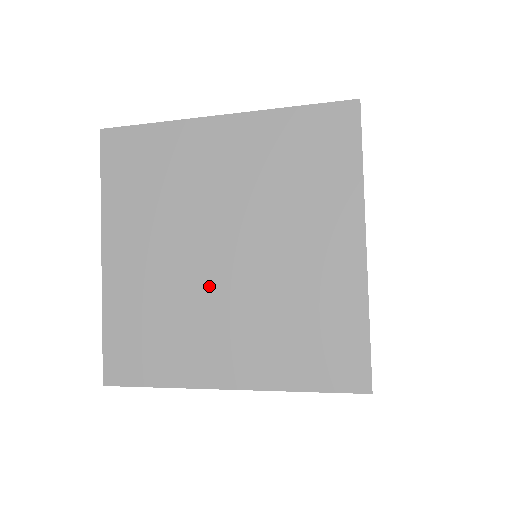
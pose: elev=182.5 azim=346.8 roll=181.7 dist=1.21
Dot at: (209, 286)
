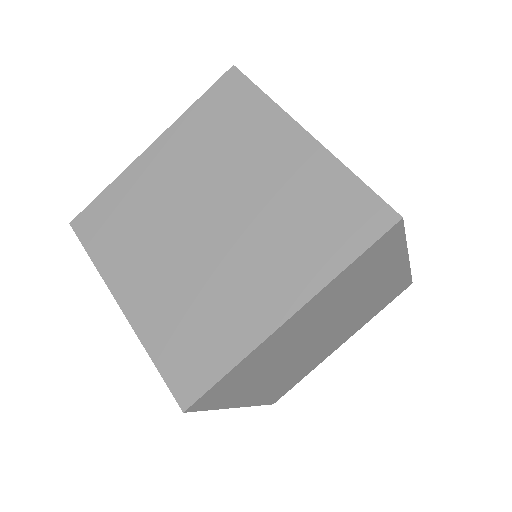
Dot at: (179, 233)
